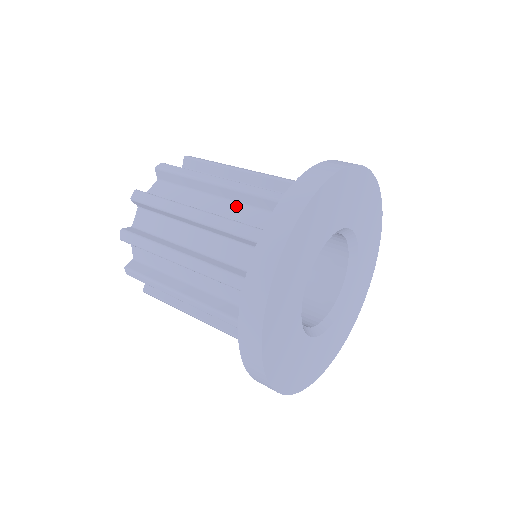
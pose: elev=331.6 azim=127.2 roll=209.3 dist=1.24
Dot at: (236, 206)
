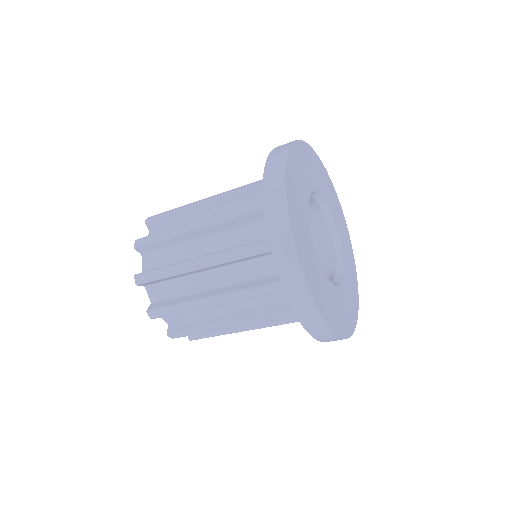
Dot at: (227, 209)
